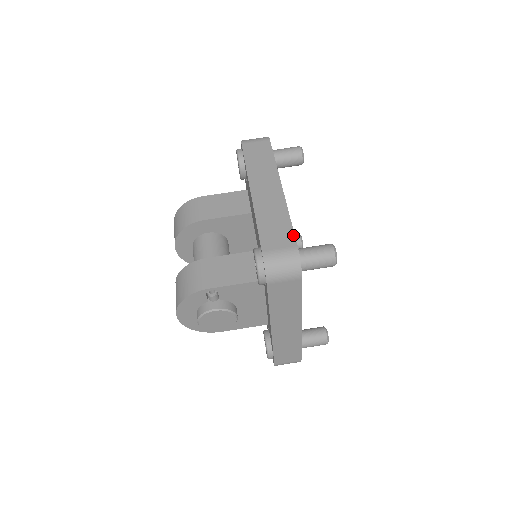
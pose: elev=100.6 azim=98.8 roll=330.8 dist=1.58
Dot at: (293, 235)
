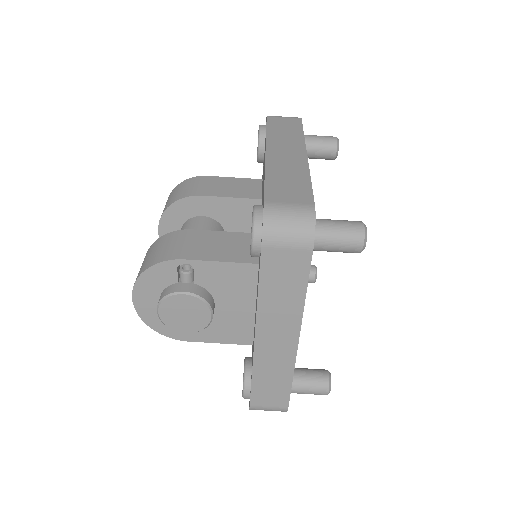
Dot at: (311, 194)
